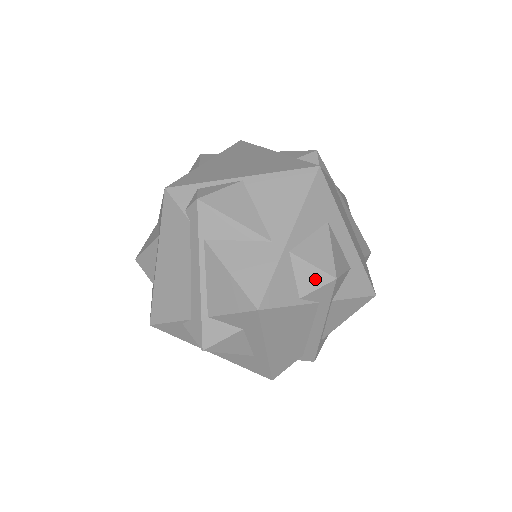
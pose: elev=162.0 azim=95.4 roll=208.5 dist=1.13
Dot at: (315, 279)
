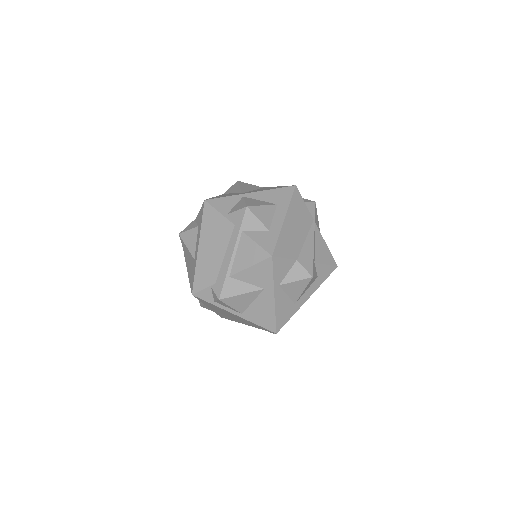
Dot at: (240, 207)
